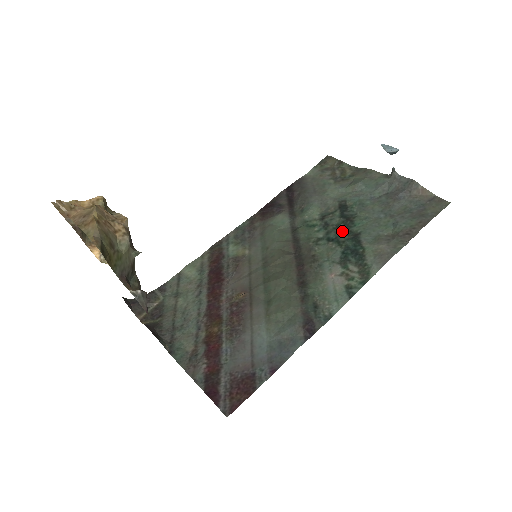
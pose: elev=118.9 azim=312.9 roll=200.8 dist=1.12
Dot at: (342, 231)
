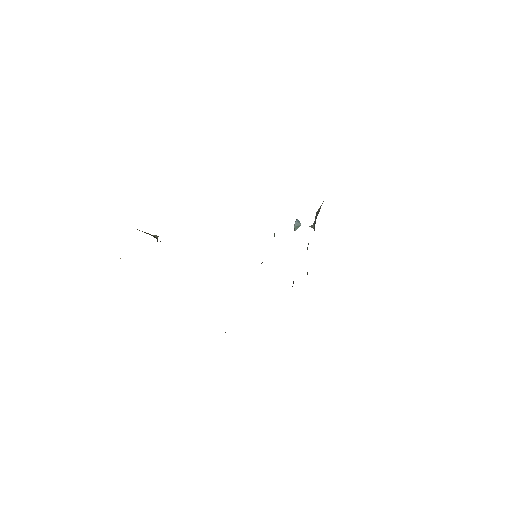
Dot at: occluded
